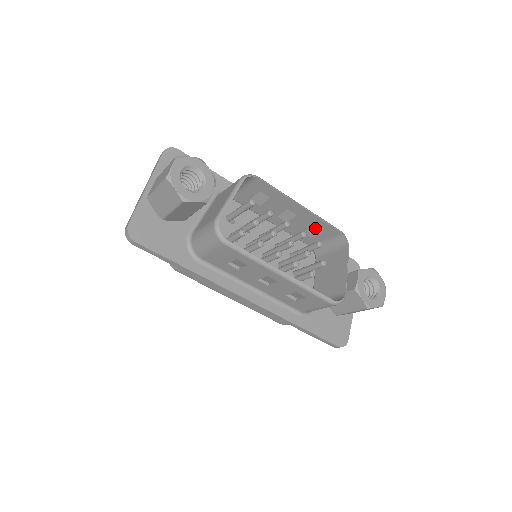
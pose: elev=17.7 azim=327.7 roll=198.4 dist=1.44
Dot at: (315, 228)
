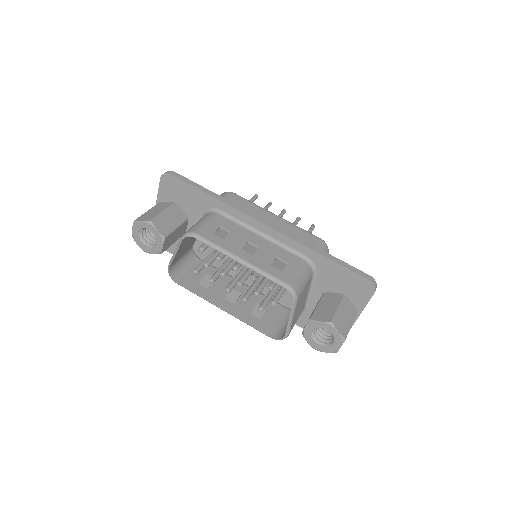
Dot at: (274, 269)
